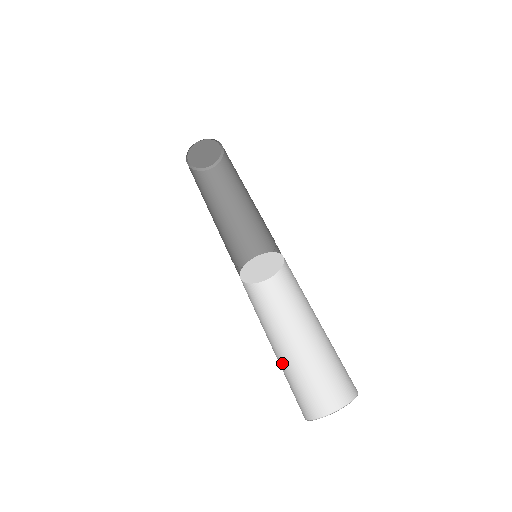
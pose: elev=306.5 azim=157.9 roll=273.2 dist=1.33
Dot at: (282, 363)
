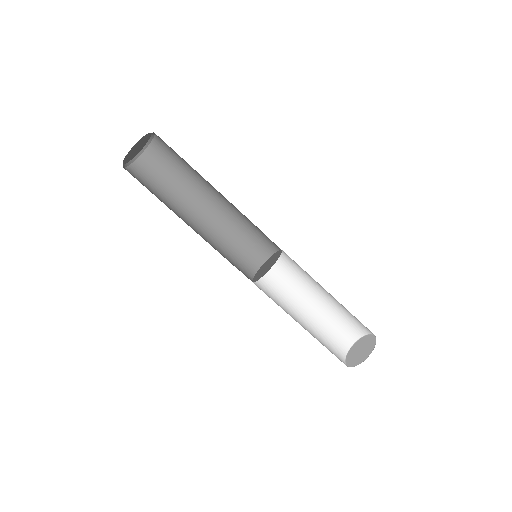
Dot at: (313, 336)
